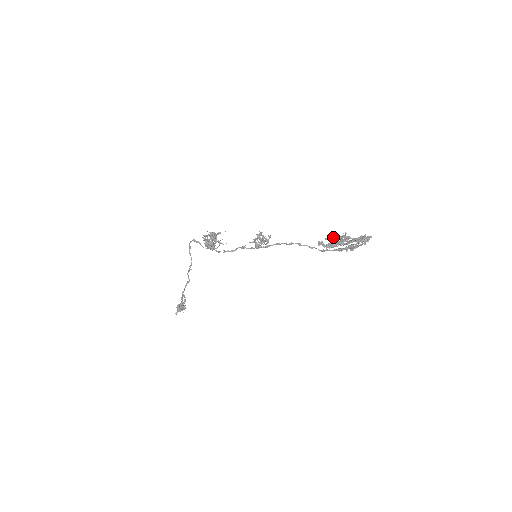
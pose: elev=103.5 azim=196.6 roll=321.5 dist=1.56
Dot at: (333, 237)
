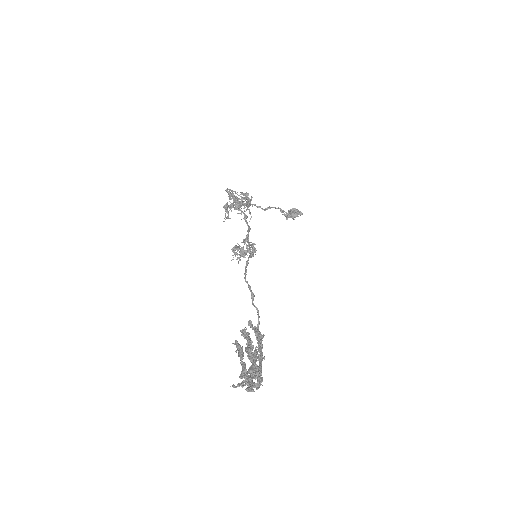
Dot at: (245, 337)
